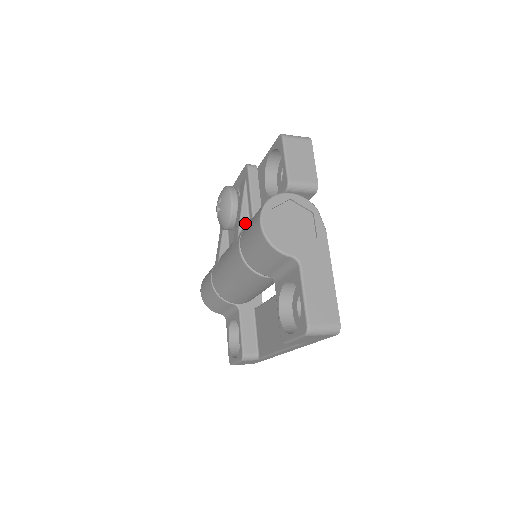
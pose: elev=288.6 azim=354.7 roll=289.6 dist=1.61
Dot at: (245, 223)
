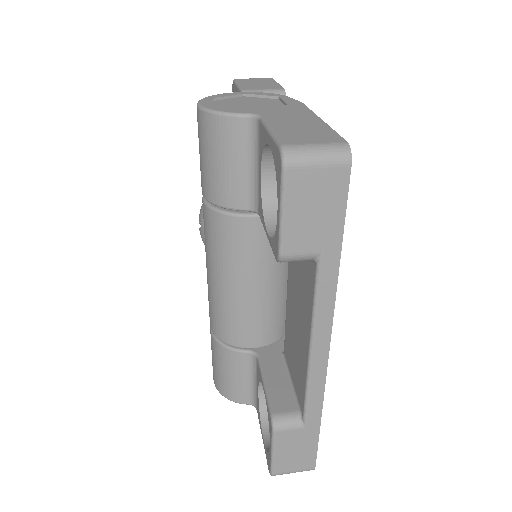
Dot at: occluded
